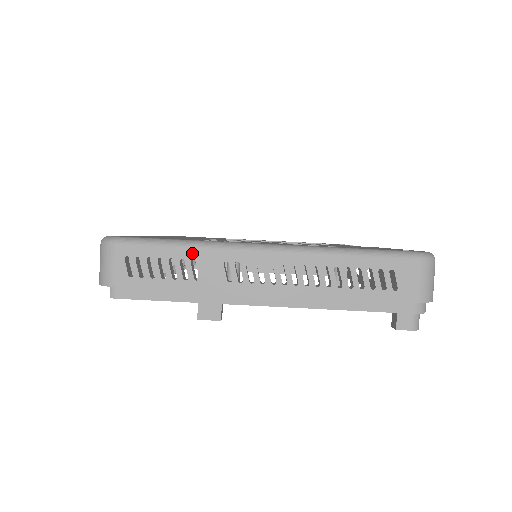
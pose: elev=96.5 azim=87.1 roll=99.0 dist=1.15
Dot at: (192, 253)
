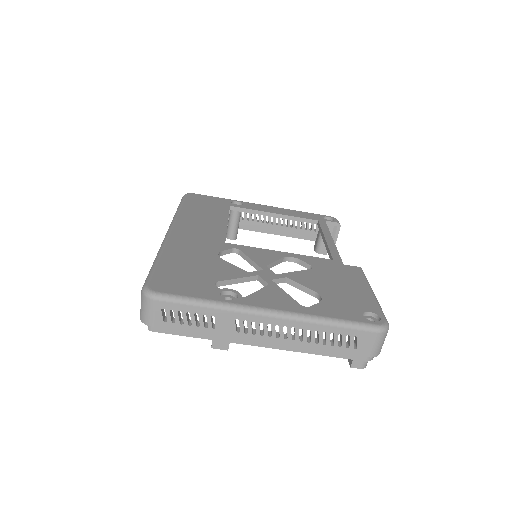
Dot at: (212, 312)
